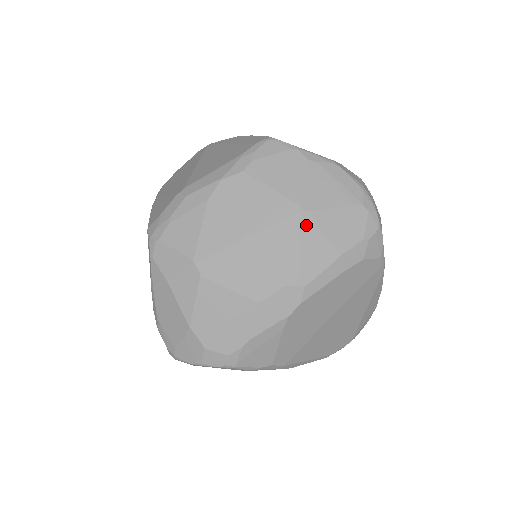
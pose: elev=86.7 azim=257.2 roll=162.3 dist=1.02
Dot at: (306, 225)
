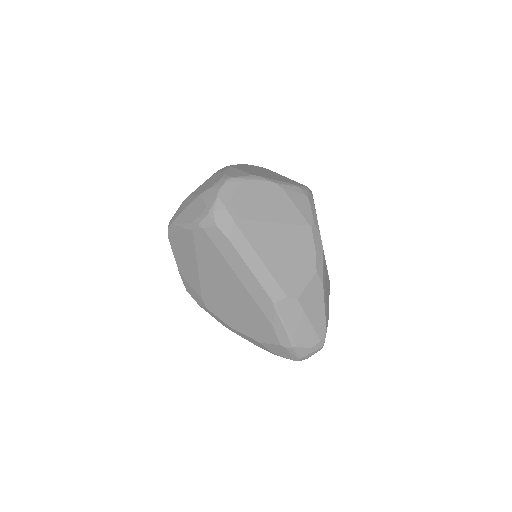
Dot at: occluded
